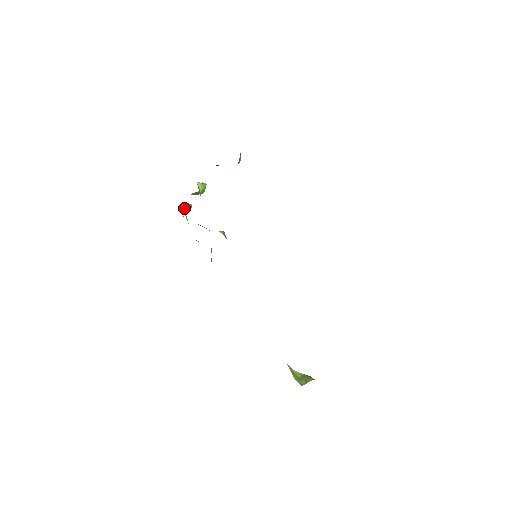
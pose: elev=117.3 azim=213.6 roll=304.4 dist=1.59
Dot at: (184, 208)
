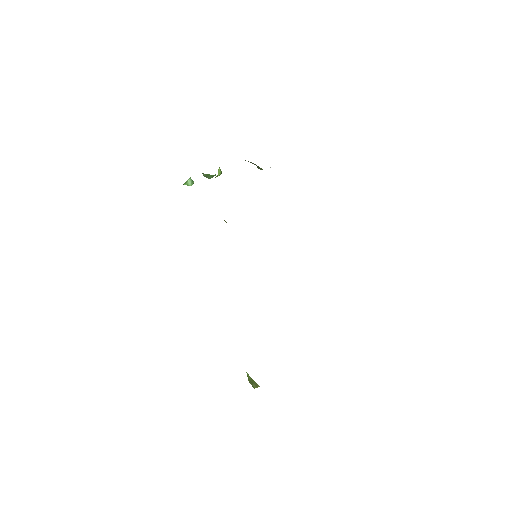
Dot at: (187, 182)
